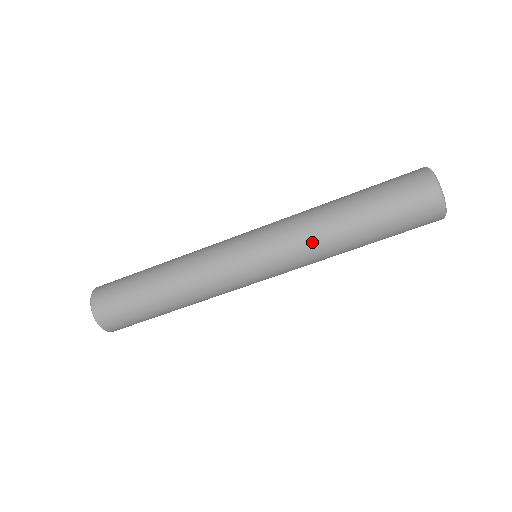
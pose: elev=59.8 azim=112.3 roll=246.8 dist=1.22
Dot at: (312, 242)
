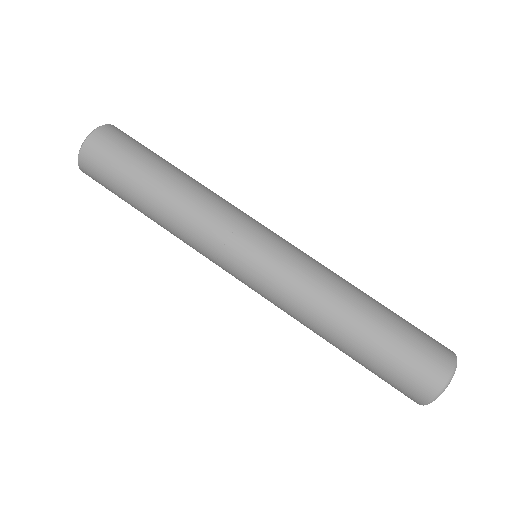
Dot at: (326, 277)
